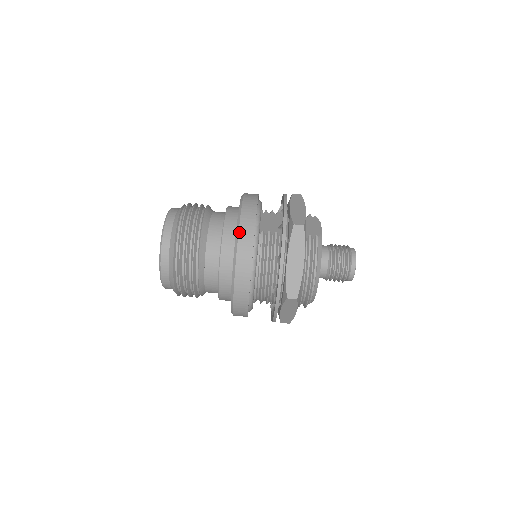
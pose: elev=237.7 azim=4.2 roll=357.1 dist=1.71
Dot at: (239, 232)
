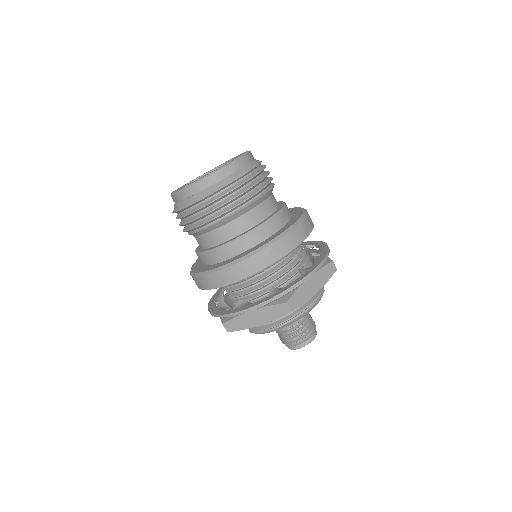
Dot at: (303, 221)
